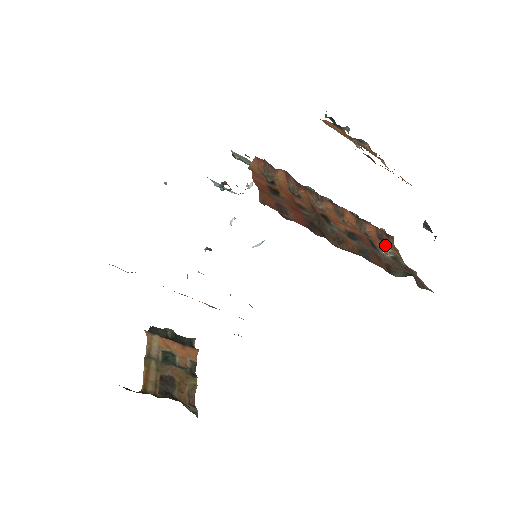
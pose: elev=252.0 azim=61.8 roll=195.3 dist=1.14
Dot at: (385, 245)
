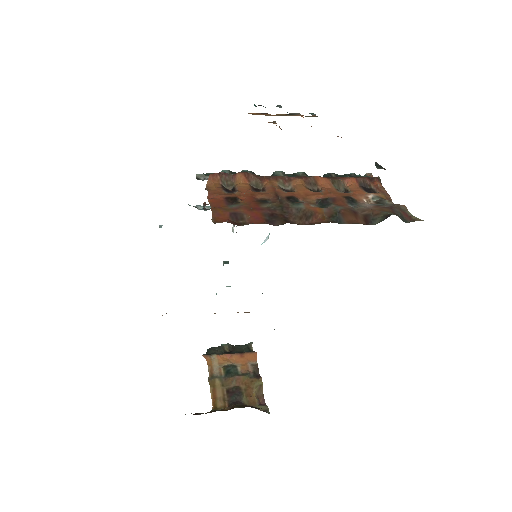
Dot at: (371, 191)
